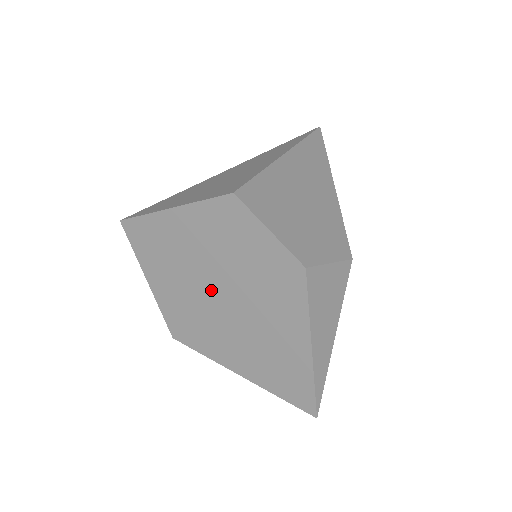
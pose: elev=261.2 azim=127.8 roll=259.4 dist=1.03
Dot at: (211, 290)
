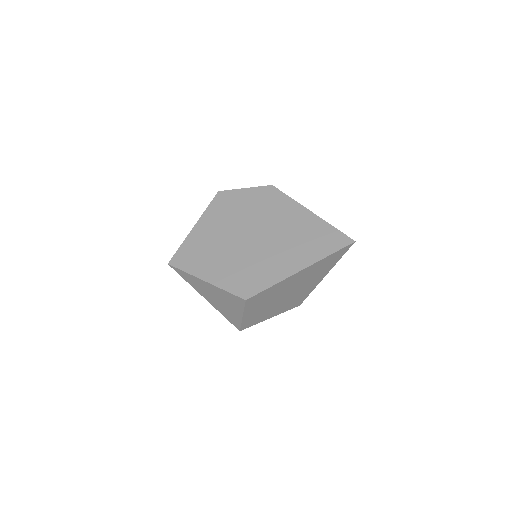
Dot at: (243, 242)
